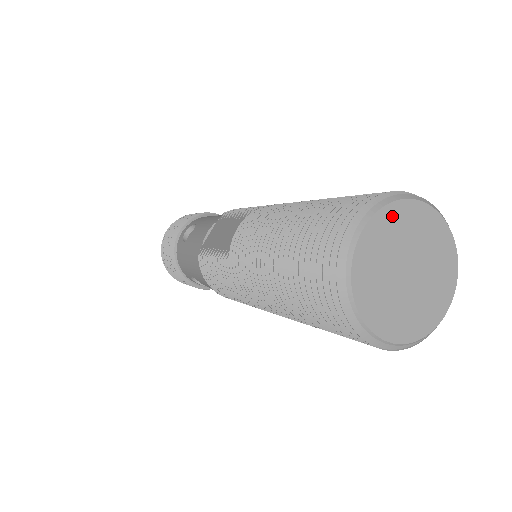
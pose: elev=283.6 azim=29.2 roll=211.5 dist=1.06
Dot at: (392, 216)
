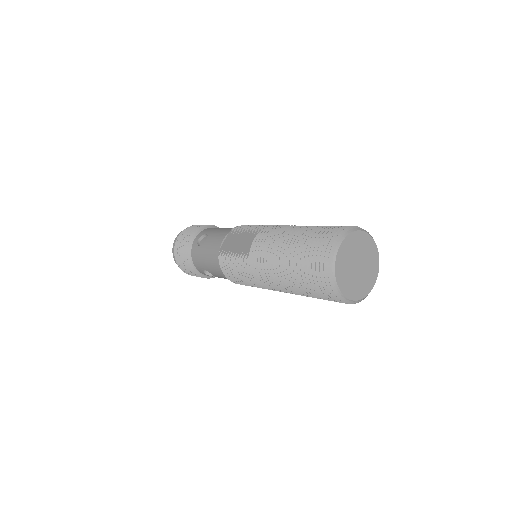
Dot at: (351, 239)
